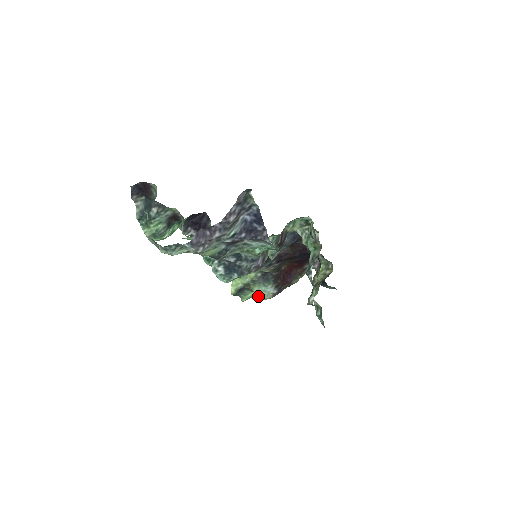
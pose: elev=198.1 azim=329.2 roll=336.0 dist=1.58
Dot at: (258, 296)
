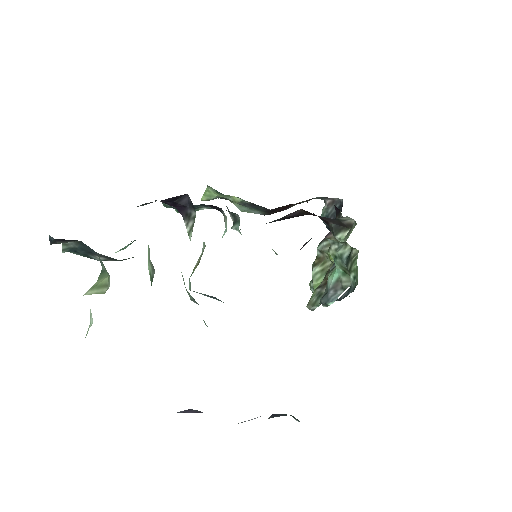
Dot at: occluded
